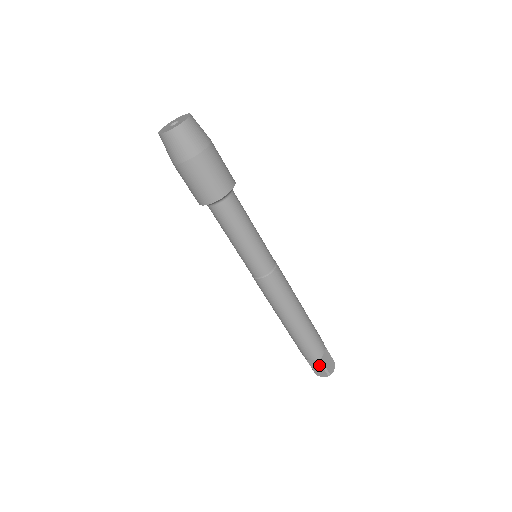
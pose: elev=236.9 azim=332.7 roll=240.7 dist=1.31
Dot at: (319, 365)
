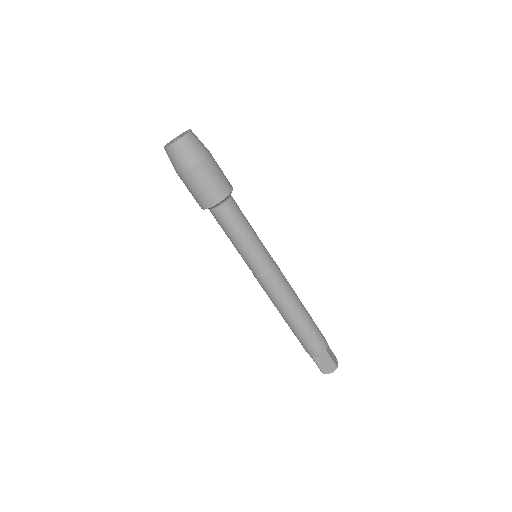
Dot at: (326, 359)
